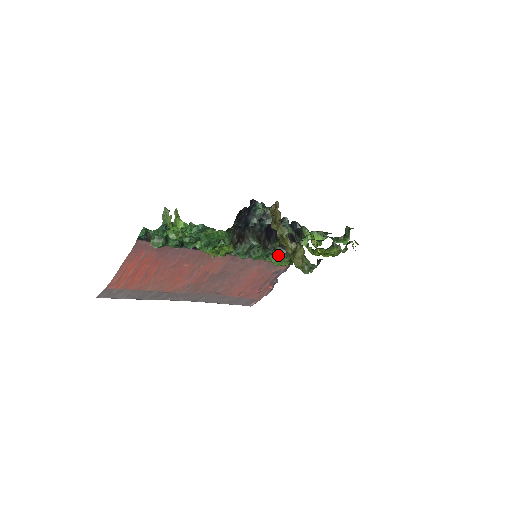
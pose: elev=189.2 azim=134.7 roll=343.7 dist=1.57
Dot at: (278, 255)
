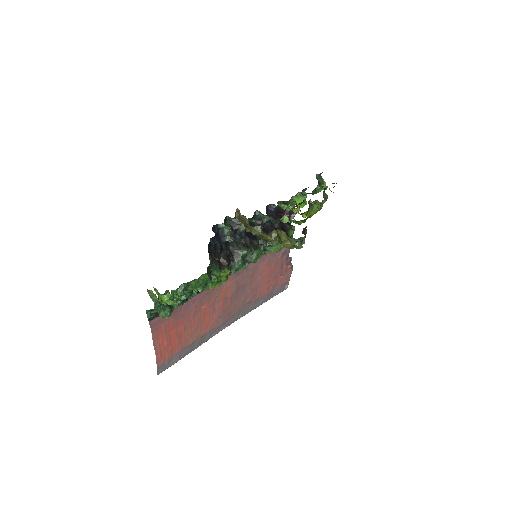
Dot at: (272, 243)
